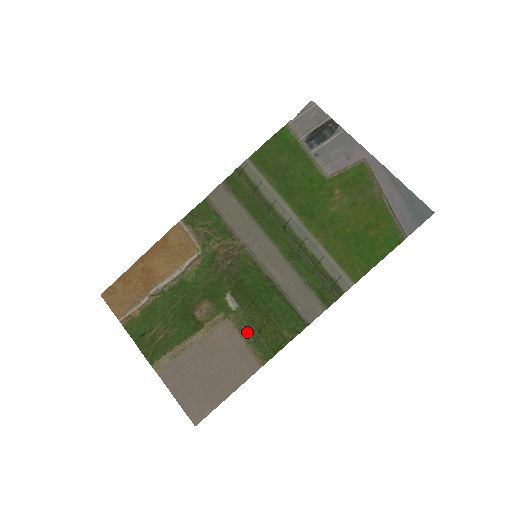
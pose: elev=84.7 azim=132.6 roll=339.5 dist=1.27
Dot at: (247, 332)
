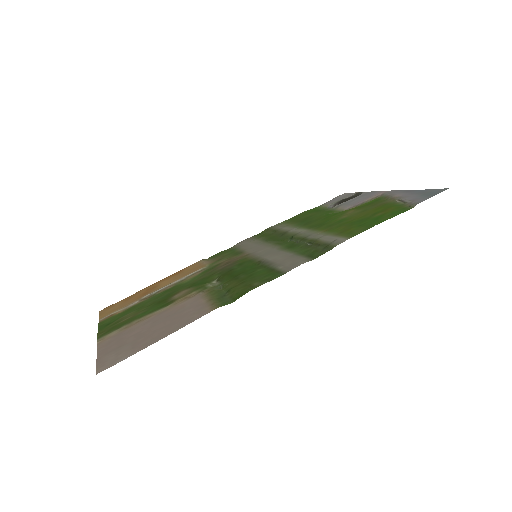
Dot at: (215, 294)
